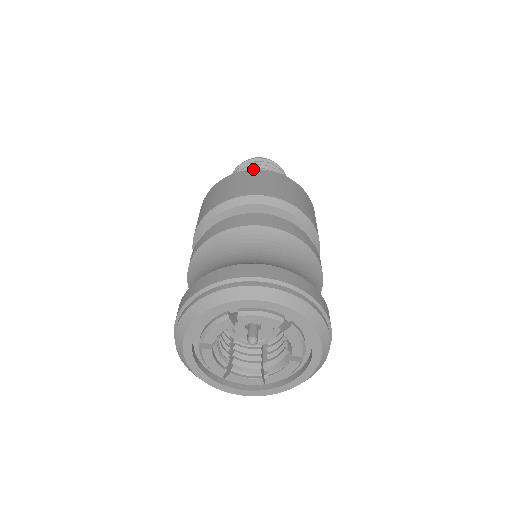
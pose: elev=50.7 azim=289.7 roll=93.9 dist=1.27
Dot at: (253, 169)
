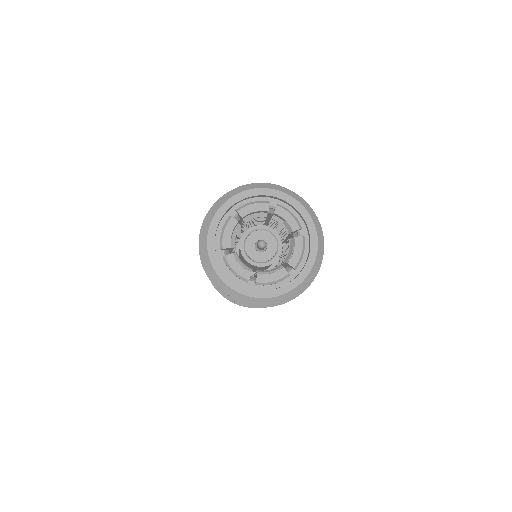
Dot at: occluded
